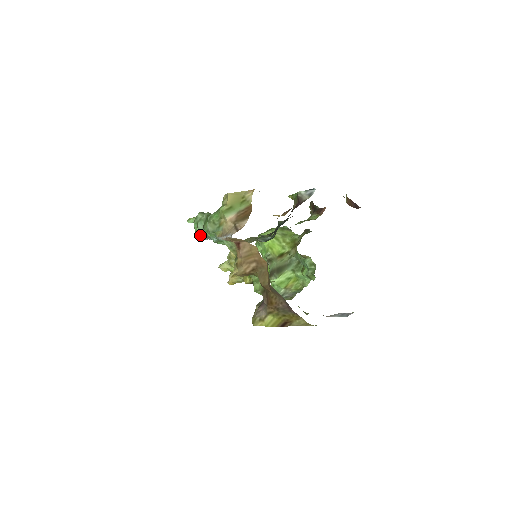
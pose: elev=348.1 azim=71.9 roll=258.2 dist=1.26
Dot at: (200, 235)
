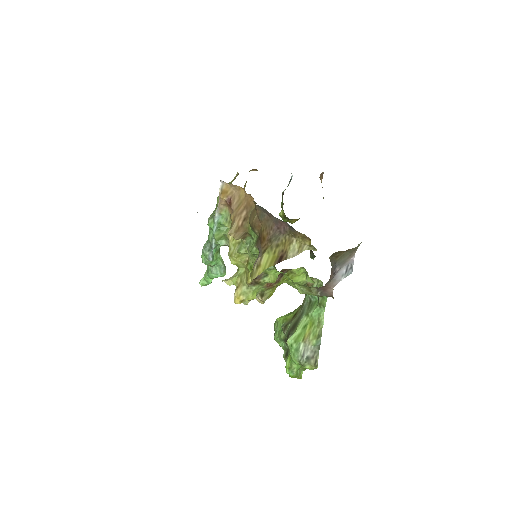
Dot at: (205, 255)
